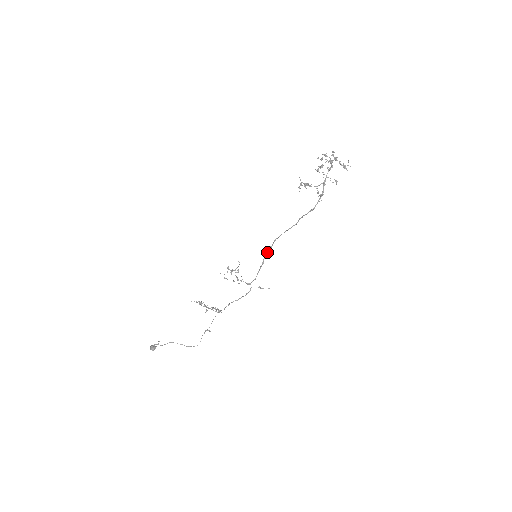
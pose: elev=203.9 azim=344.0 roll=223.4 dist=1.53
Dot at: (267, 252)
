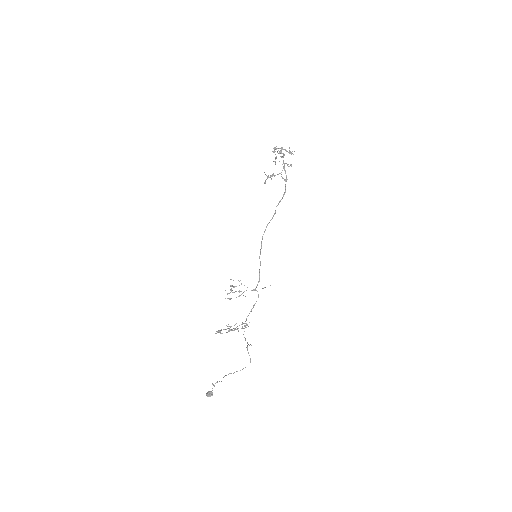
Dot at: (260, 251)
